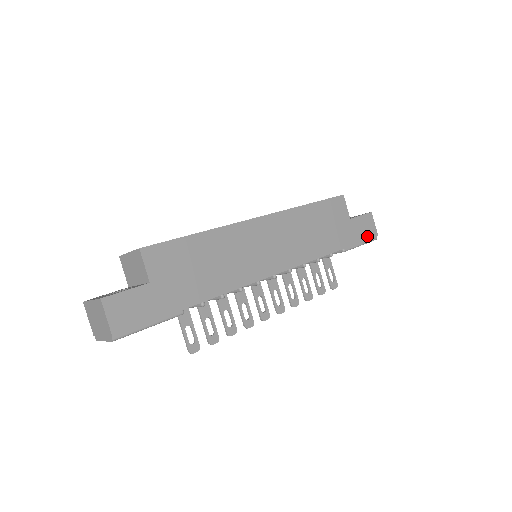
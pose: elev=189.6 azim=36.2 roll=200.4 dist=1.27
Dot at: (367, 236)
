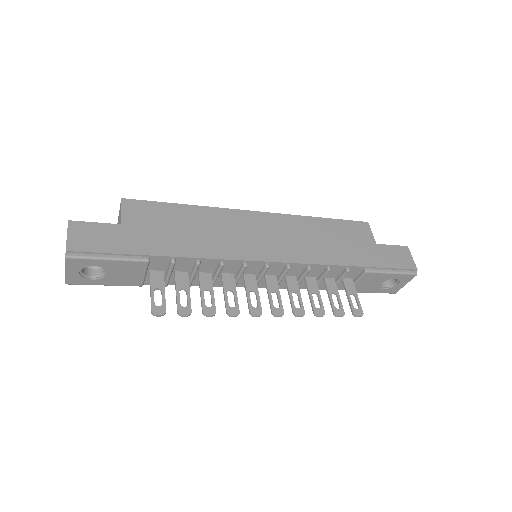
Dot at: (400, 265)
